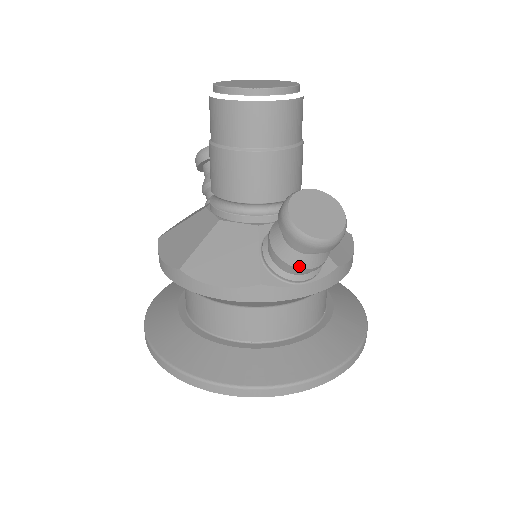
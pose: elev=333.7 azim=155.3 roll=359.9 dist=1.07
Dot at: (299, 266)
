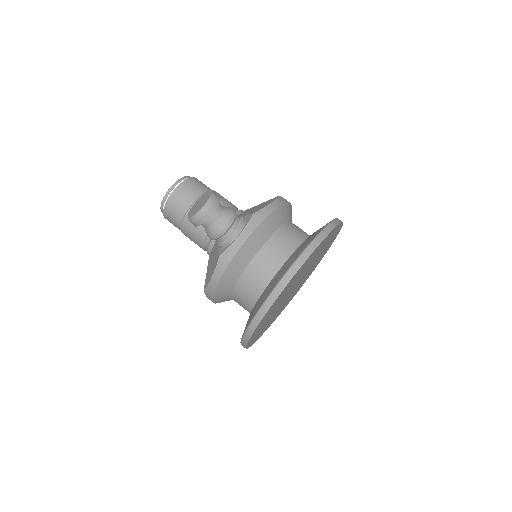
Dot at: (219, 231)
